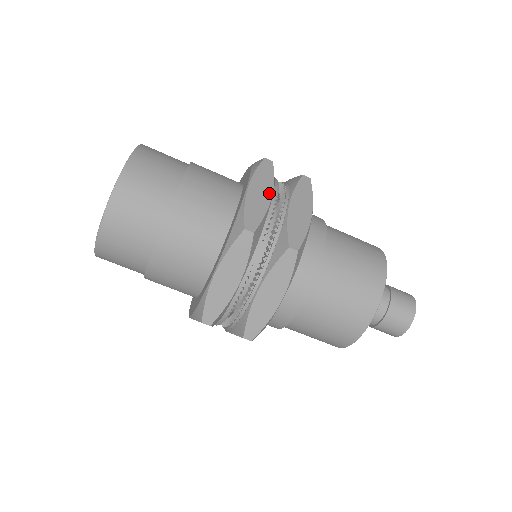
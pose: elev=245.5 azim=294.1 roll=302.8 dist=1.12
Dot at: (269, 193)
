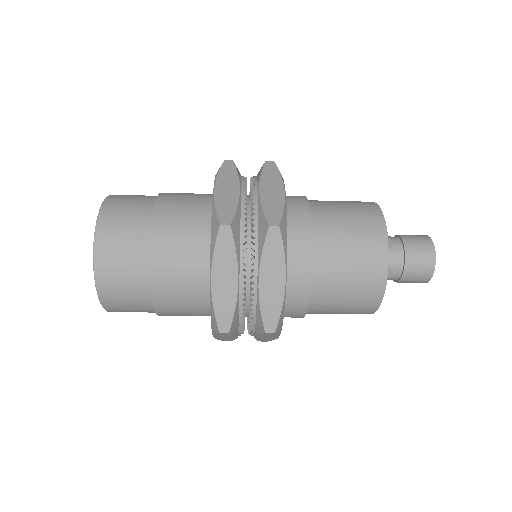
Dot at: (234, 276)
